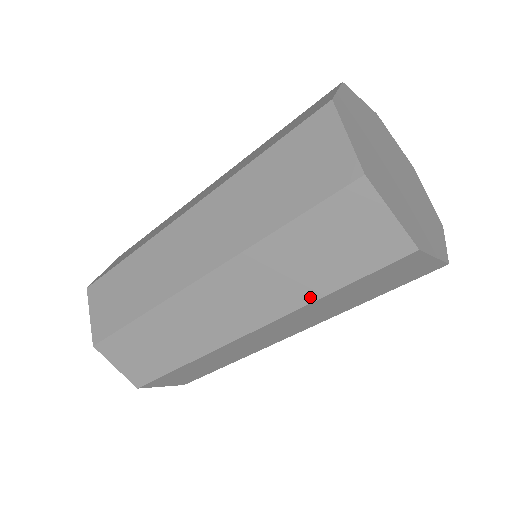
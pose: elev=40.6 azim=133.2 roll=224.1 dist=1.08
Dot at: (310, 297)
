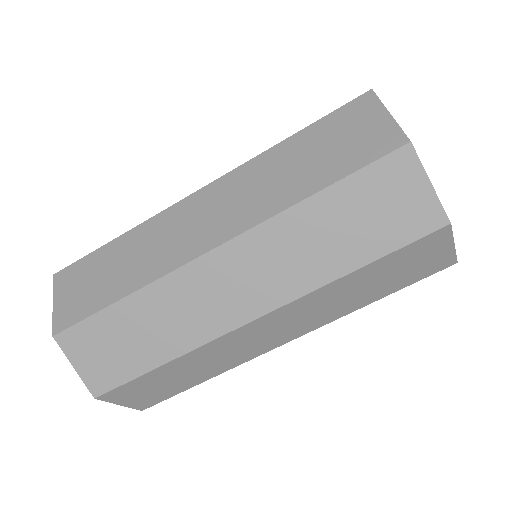
Dot at: (294, 199)
